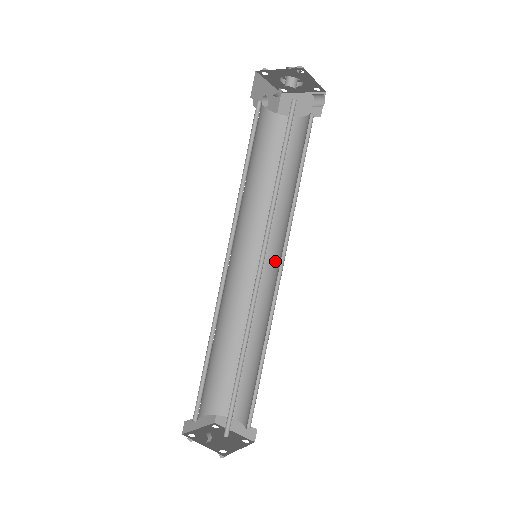
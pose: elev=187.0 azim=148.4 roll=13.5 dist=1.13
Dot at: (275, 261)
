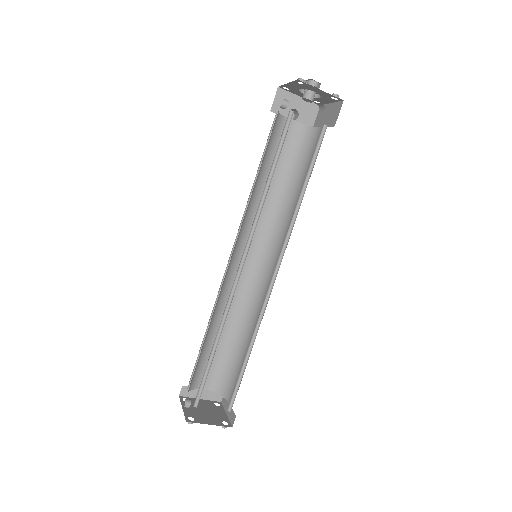
Dot at: occluded
